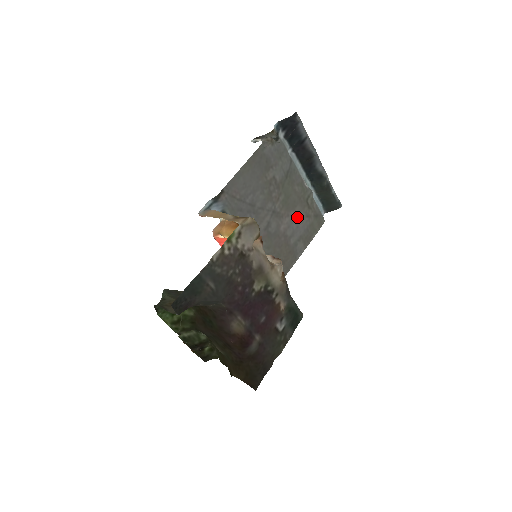
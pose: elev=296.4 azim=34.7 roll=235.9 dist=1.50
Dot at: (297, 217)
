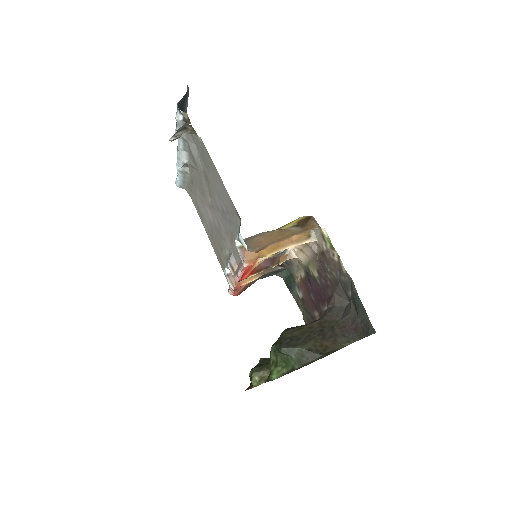
Dot at: (200, 200)
